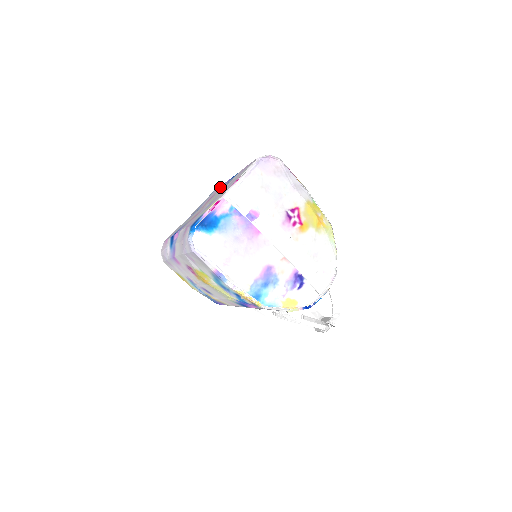
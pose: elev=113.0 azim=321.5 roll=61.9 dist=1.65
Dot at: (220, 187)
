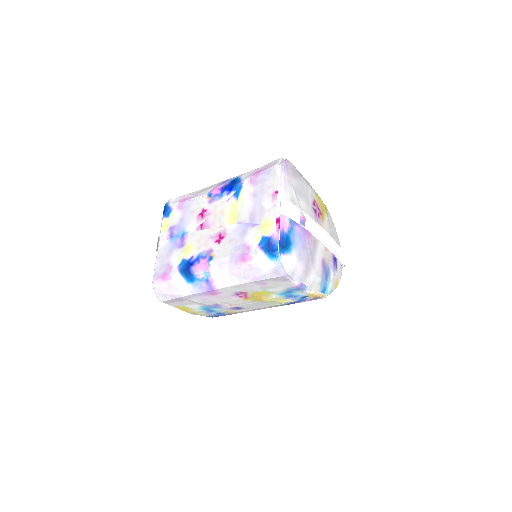
Dot at: (203, 201)
